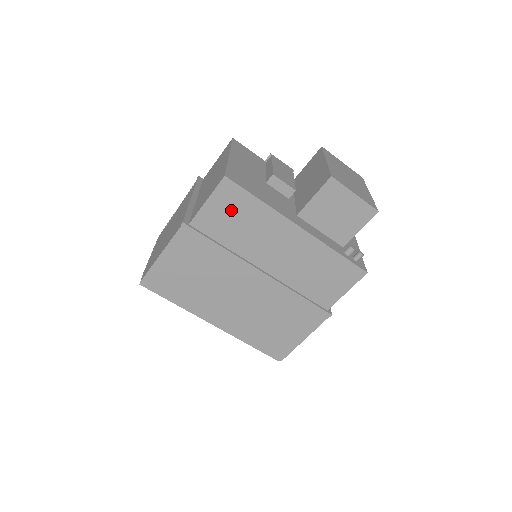
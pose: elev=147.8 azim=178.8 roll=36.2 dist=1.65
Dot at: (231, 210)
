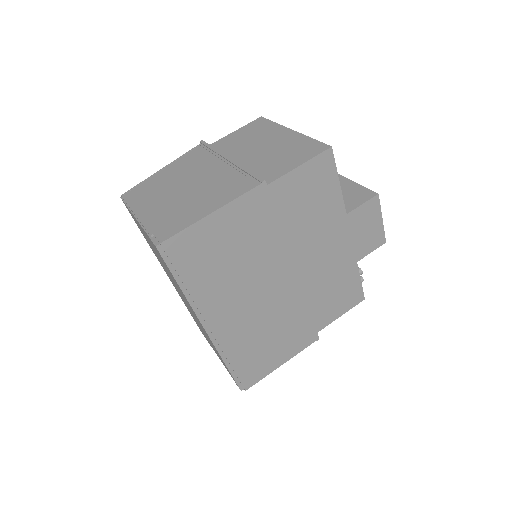
Dot at: (313, 188)
